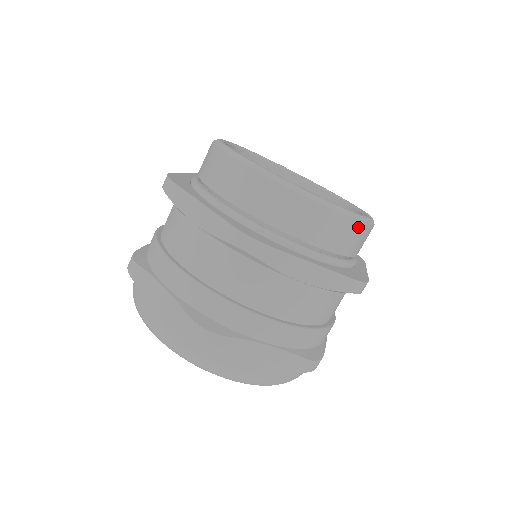
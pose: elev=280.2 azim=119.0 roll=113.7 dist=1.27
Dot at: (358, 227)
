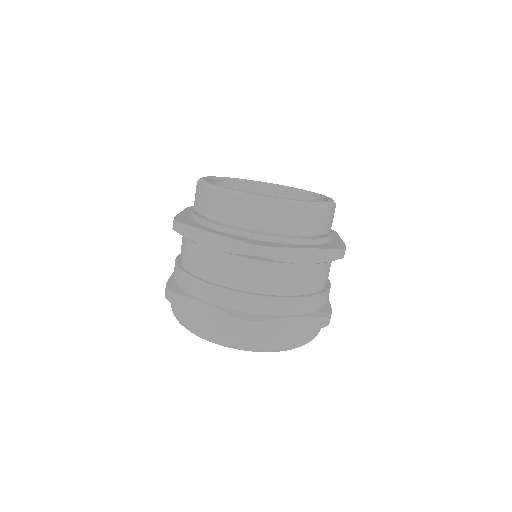
Dot at: (327, 211)
